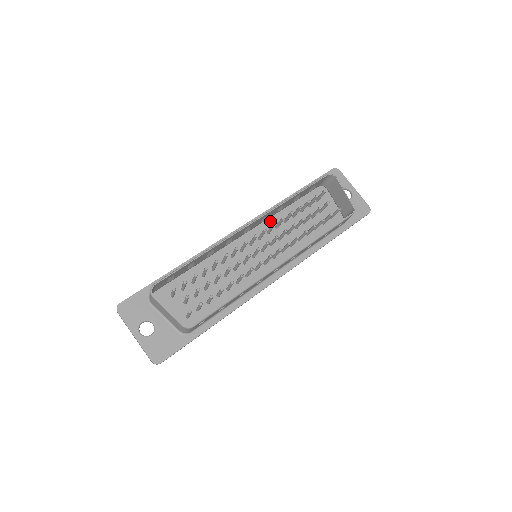
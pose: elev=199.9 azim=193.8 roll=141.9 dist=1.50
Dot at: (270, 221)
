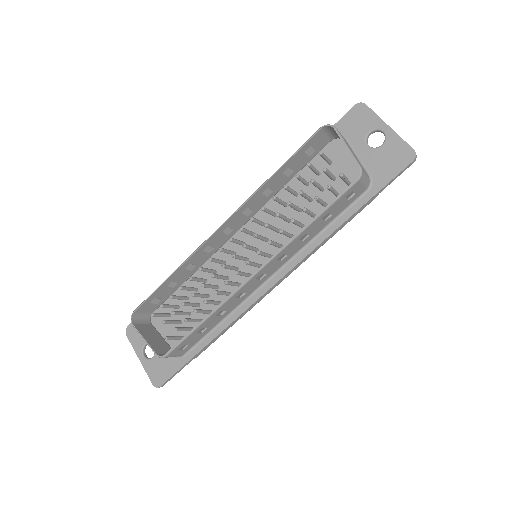
Dot at: (267, 208)
